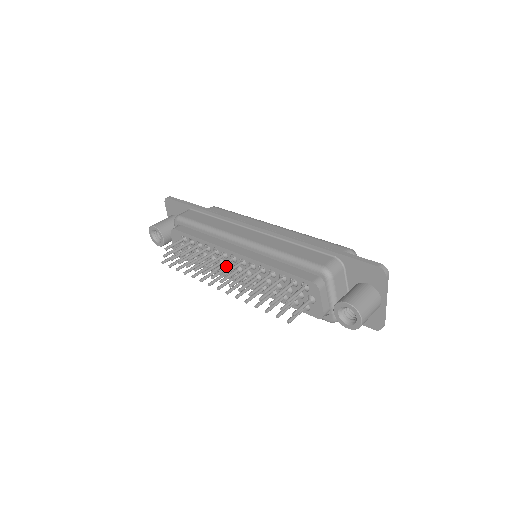
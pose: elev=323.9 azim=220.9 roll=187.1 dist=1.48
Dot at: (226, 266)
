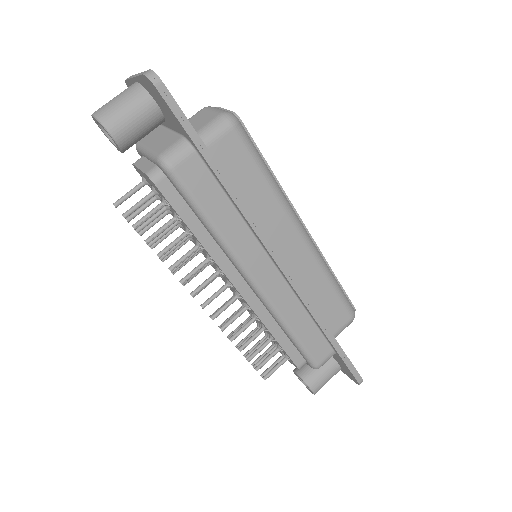
Dot at: occluded
